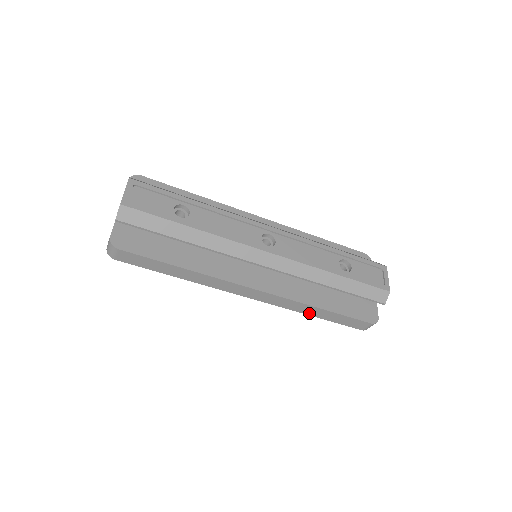
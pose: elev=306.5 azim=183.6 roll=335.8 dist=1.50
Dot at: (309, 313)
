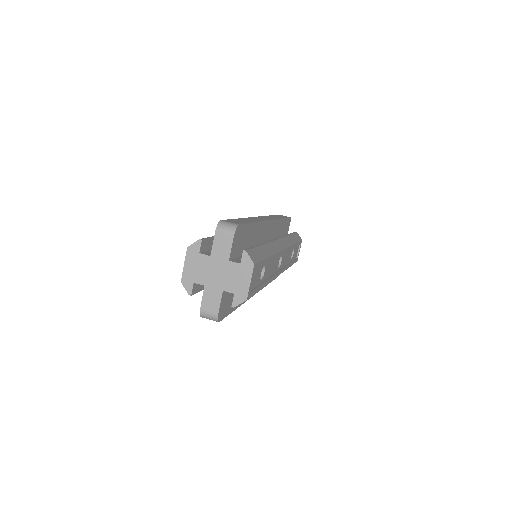
Dot at: occluded
